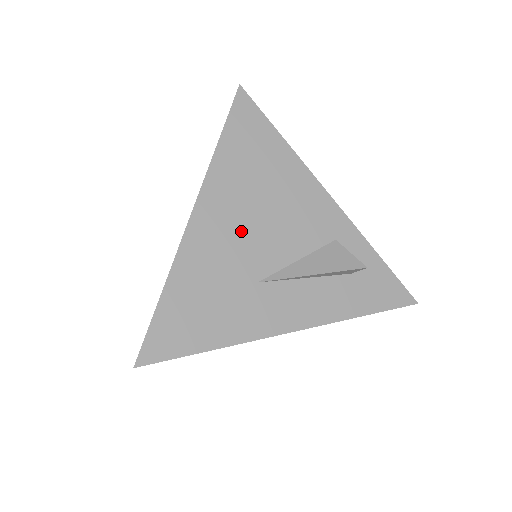
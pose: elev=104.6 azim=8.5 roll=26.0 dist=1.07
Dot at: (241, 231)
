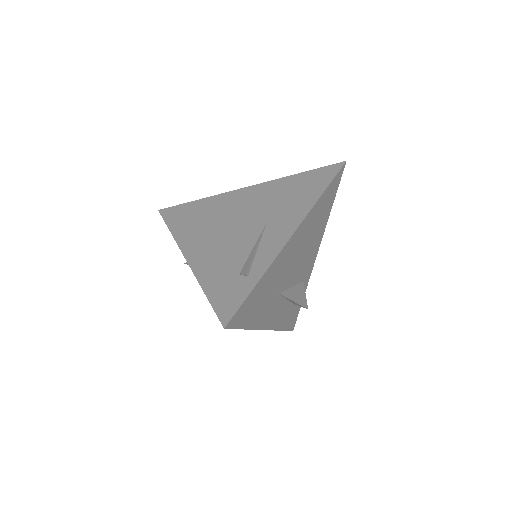
Dot at: (294, 257)
